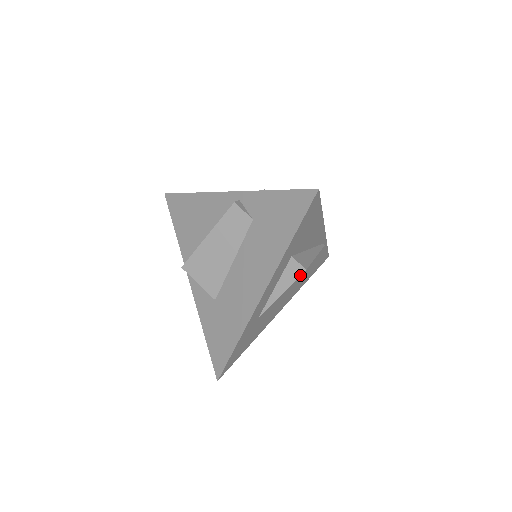
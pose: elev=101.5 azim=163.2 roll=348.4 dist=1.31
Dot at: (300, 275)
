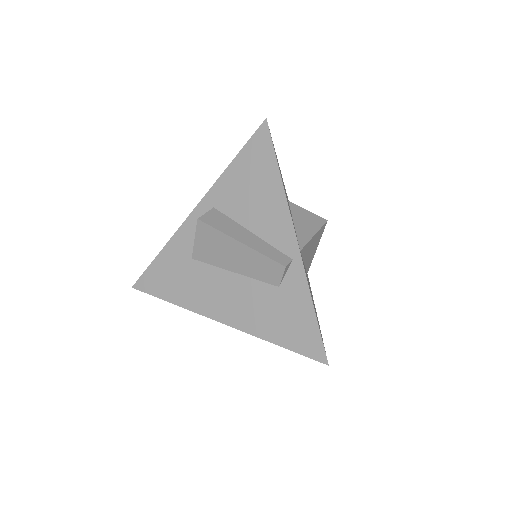
Dot at: occluded
